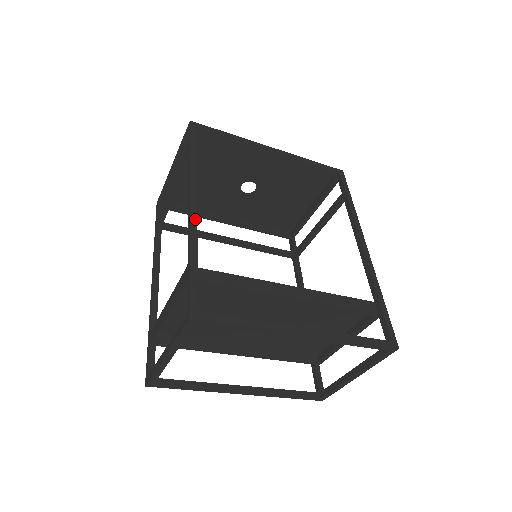
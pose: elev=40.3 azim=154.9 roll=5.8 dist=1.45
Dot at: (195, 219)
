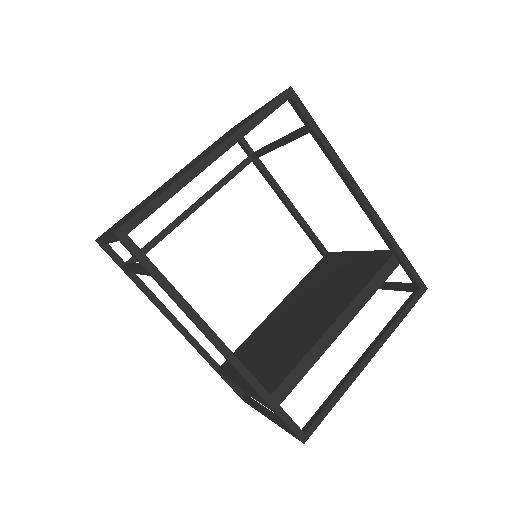
Dot at: (238, 362)
